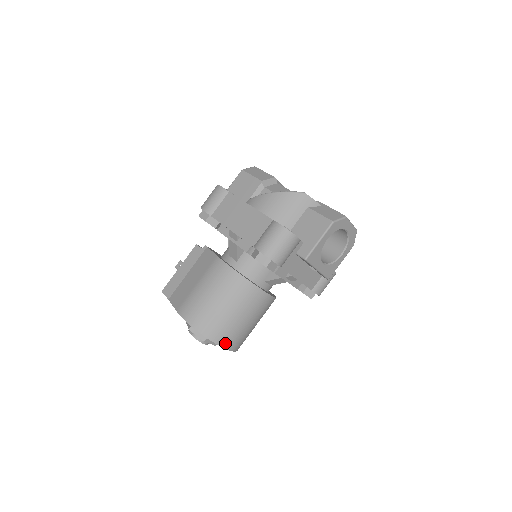
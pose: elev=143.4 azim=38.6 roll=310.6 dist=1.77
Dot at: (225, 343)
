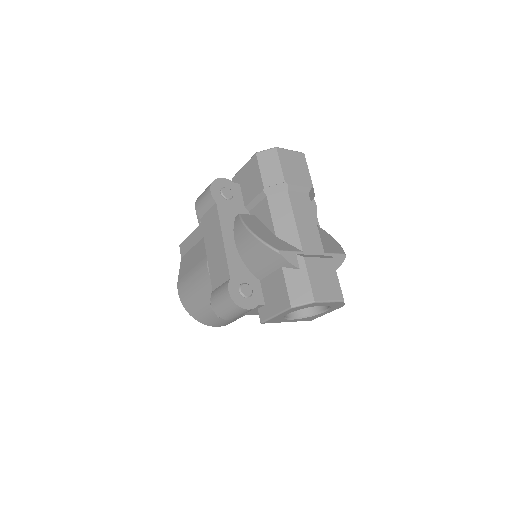
Dot at: (212, 324)
